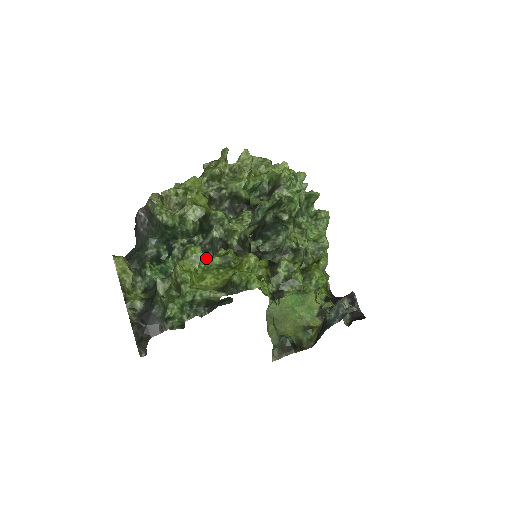
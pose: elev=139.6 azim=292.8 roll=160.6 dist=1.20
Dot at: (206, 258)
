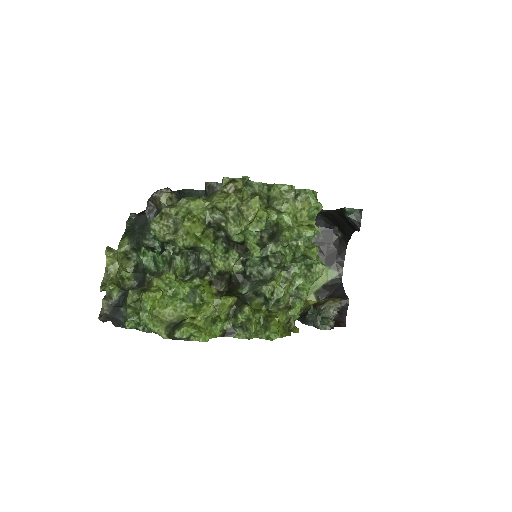
Dot at: (178, 285)
